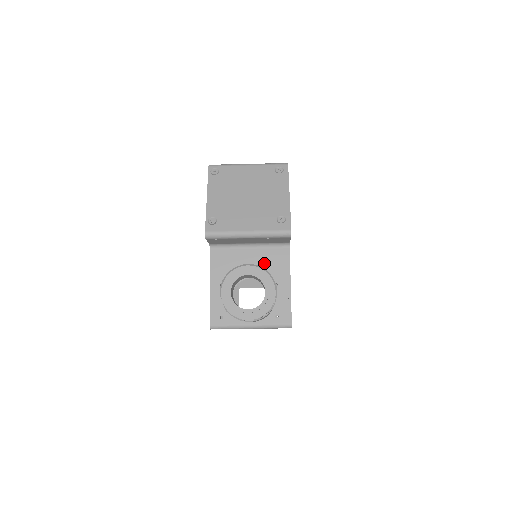
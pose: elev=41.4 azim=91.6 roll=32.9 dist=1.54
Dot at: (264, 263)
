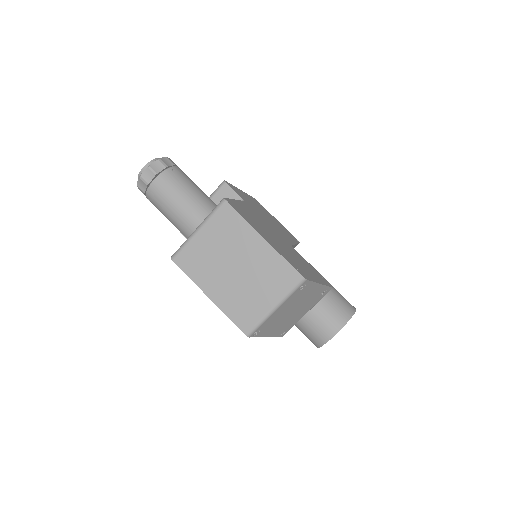
Dot at: occluded
